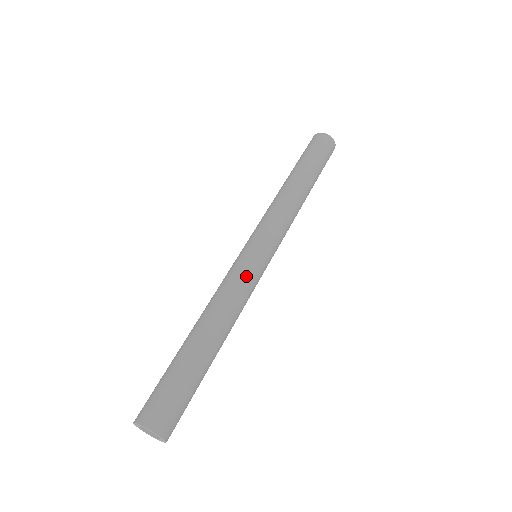
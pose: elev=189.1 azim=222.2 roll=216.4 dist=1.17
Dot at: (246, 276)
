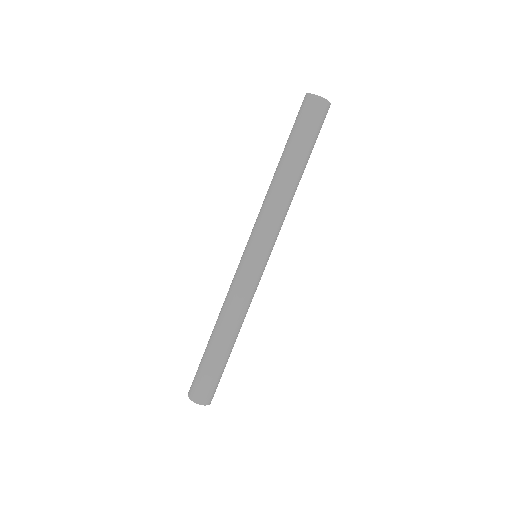
Dot at: (251, 287)
